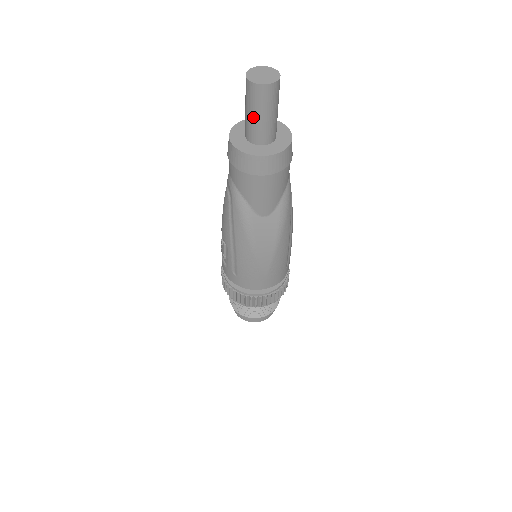
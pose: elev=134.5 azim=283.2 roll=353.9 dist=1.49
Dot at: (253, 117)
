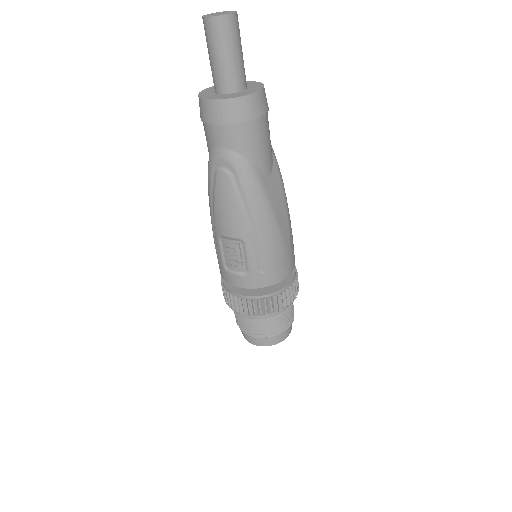
Dot at: (229, 58)
